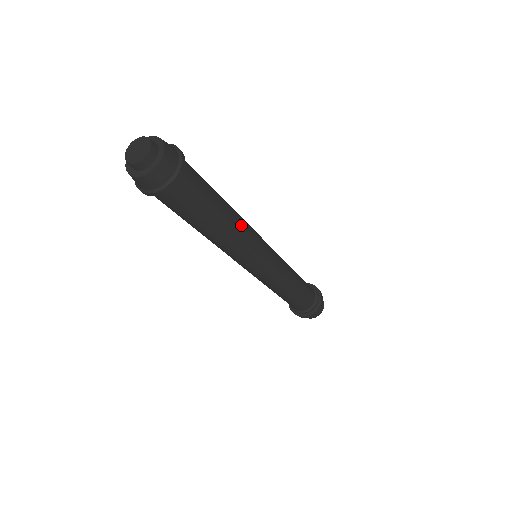
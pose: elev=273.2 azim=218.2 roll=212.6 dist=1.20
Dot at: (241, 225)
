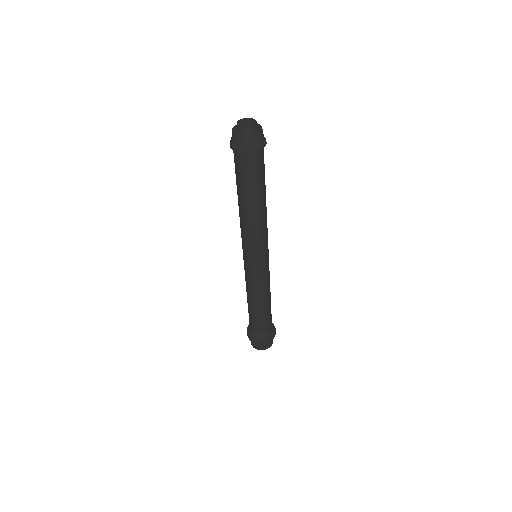
Dot at: (265, 218)
